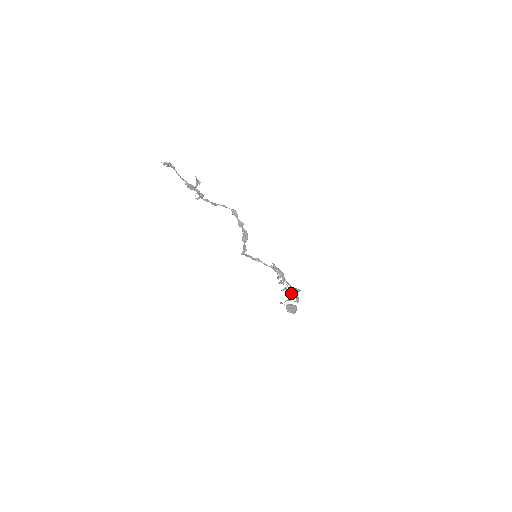
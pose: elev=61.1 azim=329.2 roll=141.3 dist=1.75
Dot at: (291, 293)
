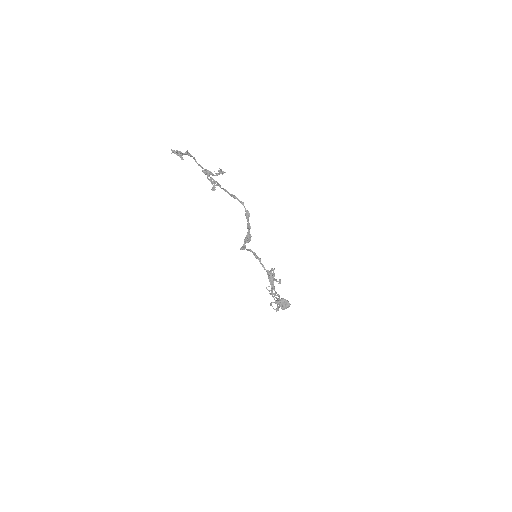
Dot at: (271, 303)
